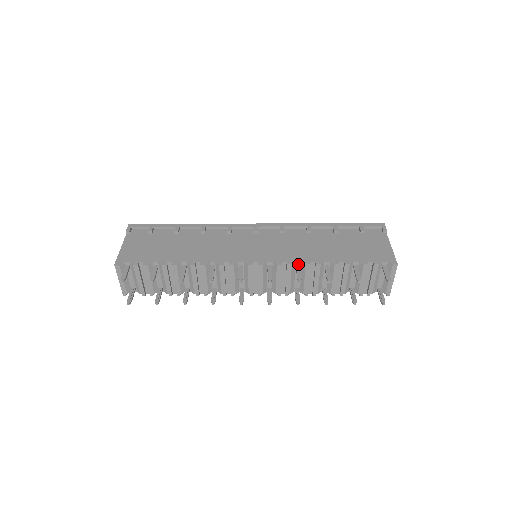
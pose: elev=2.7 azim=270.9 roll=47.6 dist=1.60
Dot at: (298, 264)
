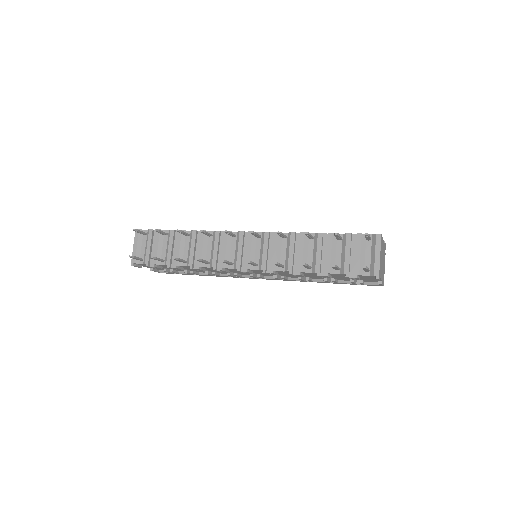
Dot at: occluded
